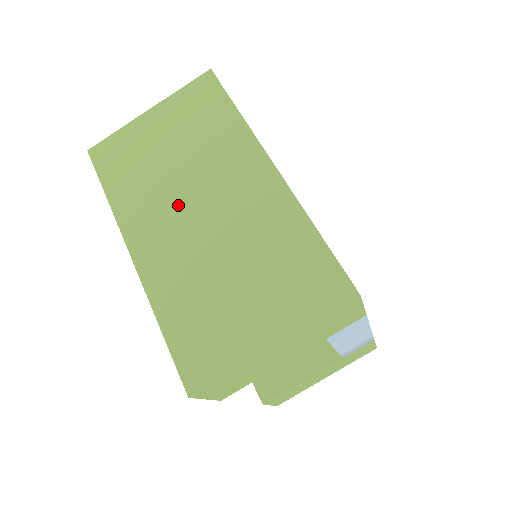
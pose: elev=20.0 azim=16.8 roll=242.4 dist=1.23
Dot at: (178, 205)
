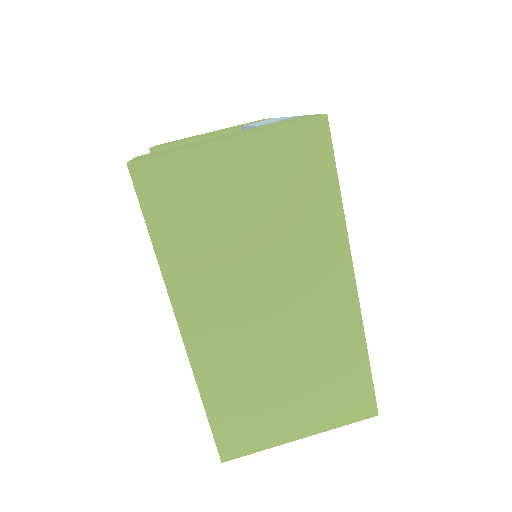
Dot at: (245, 291)
